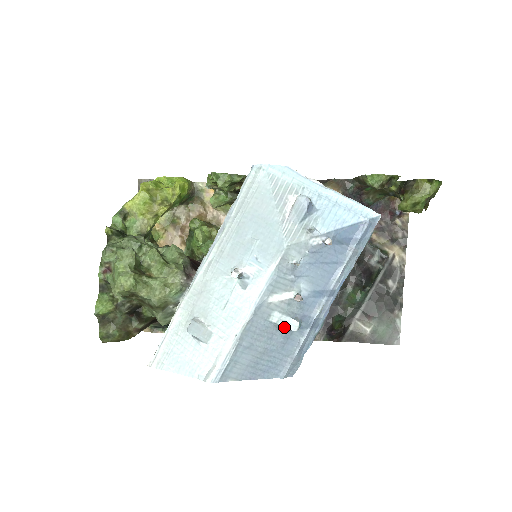
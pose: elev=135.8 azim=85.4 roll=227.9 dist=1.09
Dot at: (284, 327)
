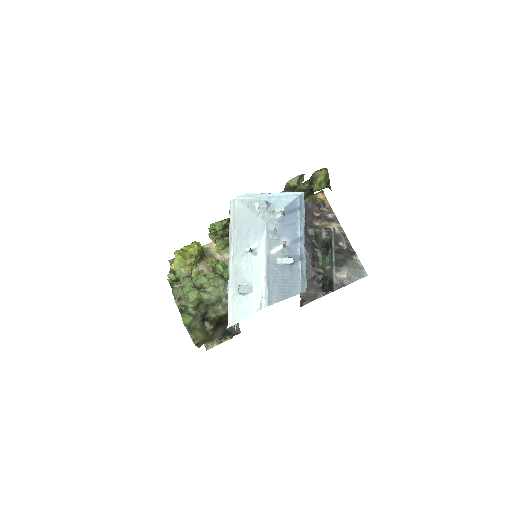
Dot at: (286, 264)
